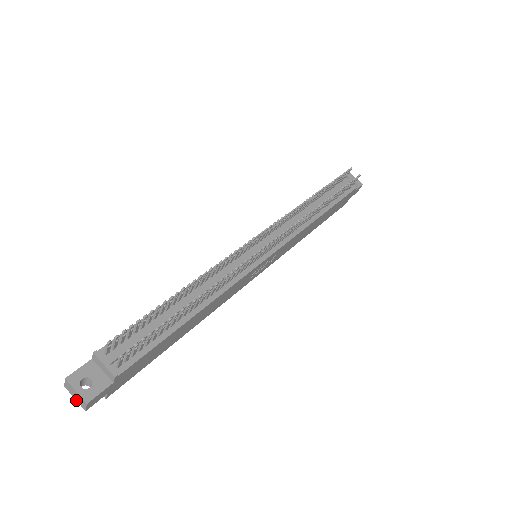
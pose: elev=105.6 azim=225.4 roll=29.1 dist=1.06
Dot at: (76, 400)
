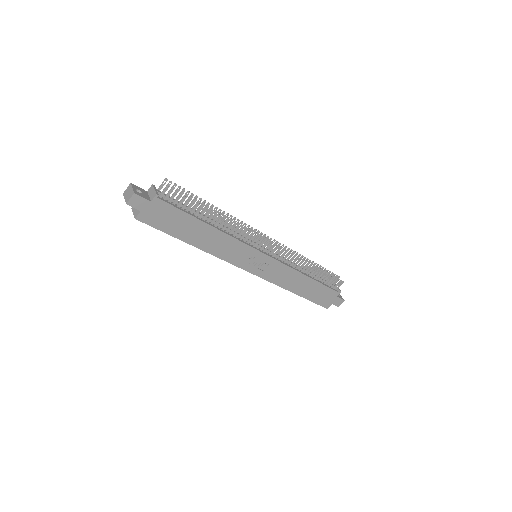
Dot at: (125, 199)
